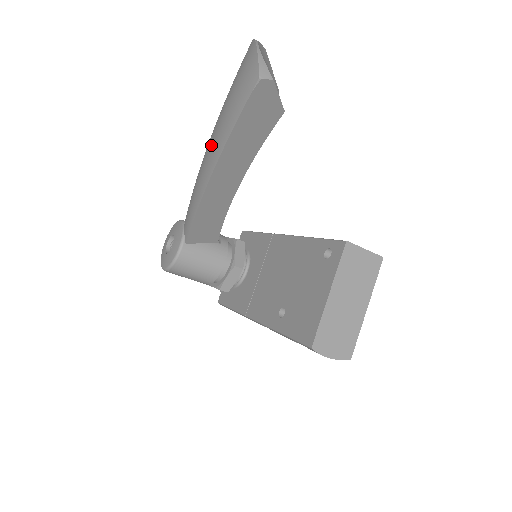
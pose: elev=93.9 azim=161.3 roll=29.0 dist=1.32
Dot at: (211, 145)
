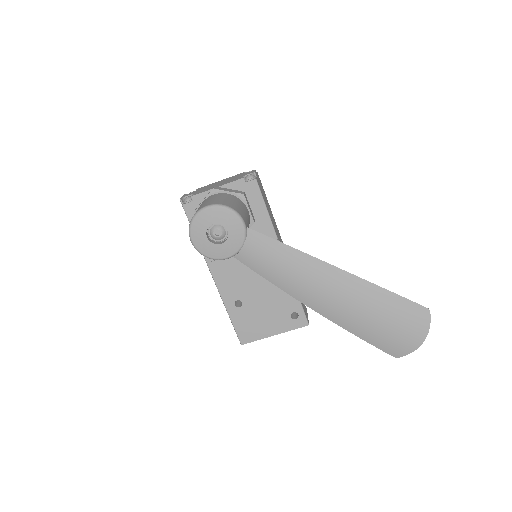
Dot at: (336, 301)
